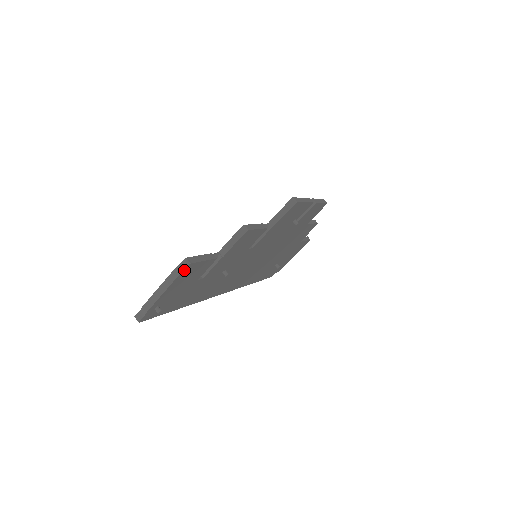
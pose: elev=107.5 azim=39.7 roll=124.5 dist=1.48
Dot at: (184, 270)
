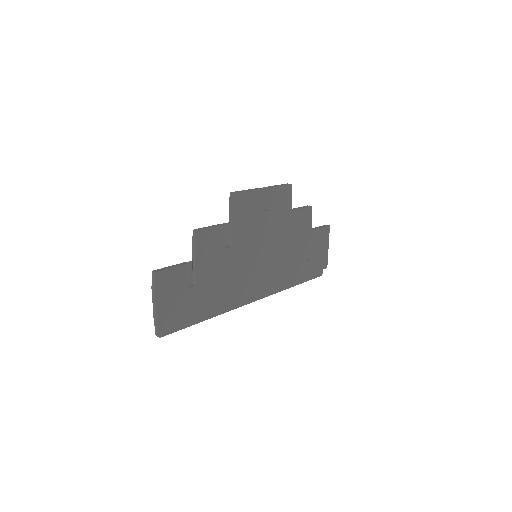
Dot at: (156, 280)
